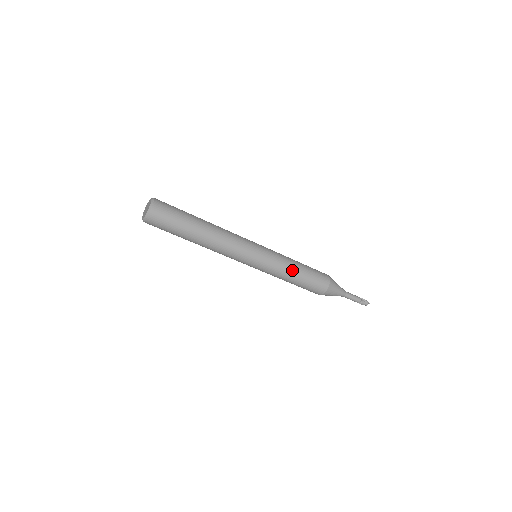
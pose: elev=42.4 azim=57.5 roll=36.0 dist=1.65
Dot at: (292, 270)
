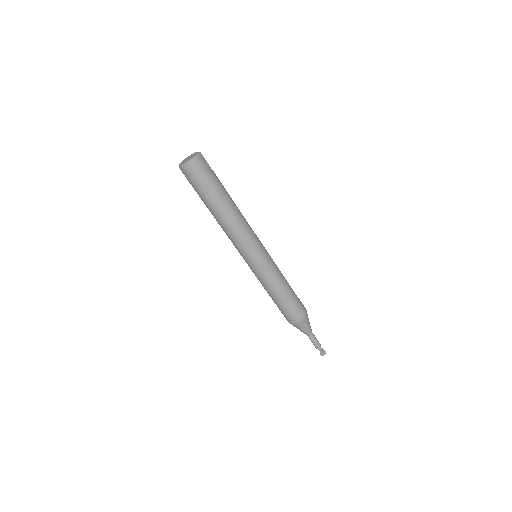
Dot at: (284, 279)
